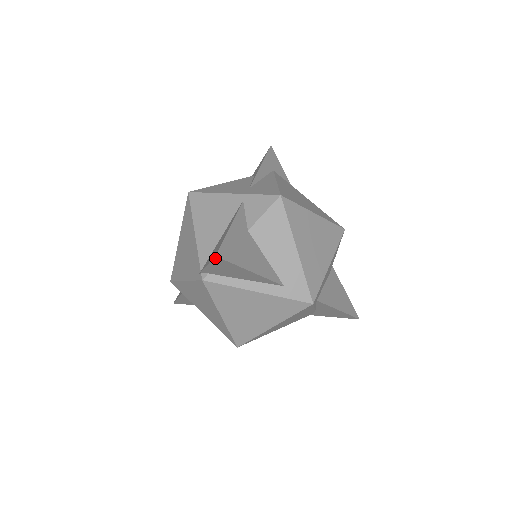
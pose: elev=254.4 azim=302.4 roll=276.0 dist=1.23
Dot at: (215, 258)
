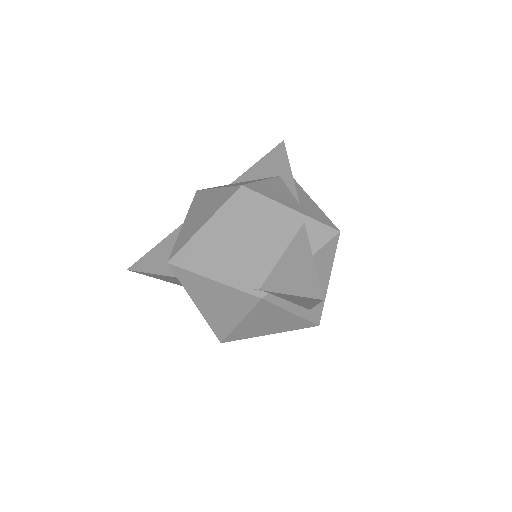
Dot at: (317, 299)
